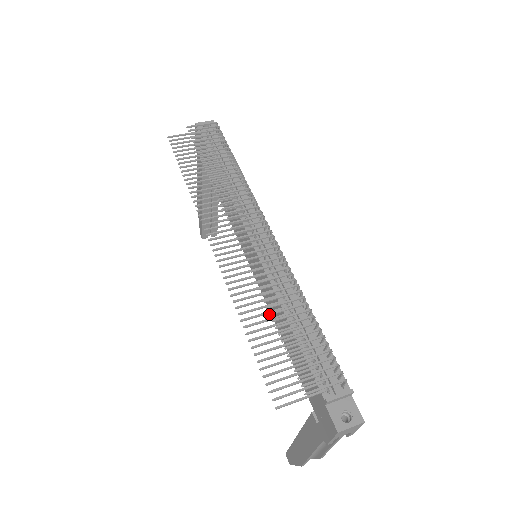
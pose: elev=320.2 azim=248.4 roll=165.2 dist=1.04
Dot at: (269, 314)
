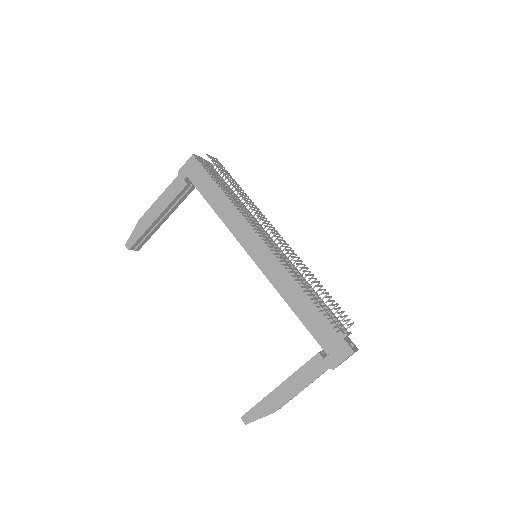
Dot at: (312, 282)
